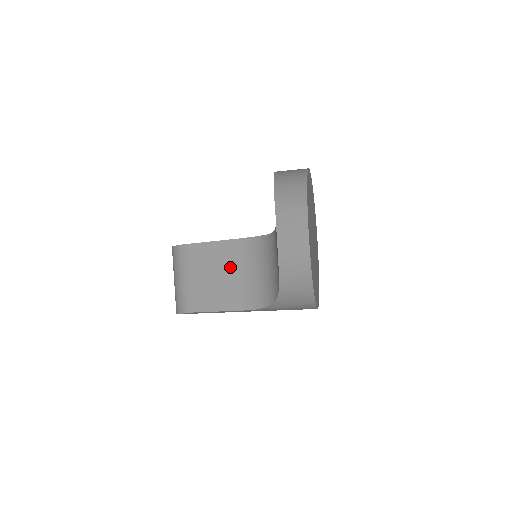
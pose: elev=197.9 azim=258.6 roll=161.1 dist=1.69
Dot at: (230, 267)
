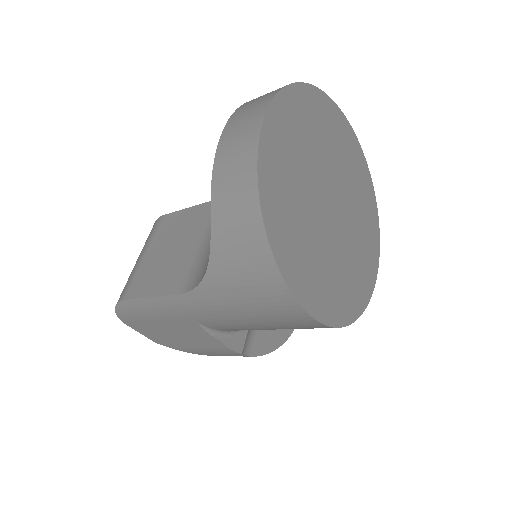
Dot at: (192, 235)
